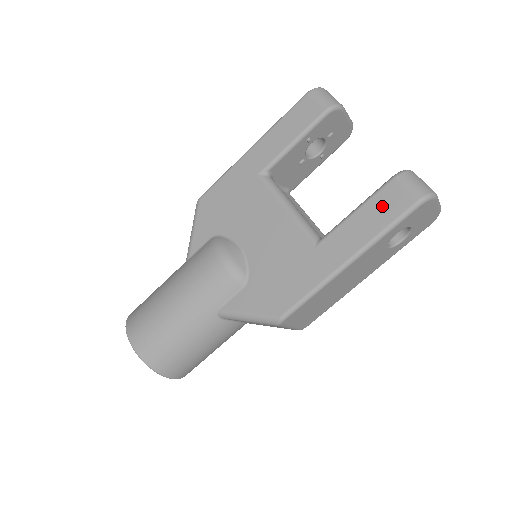
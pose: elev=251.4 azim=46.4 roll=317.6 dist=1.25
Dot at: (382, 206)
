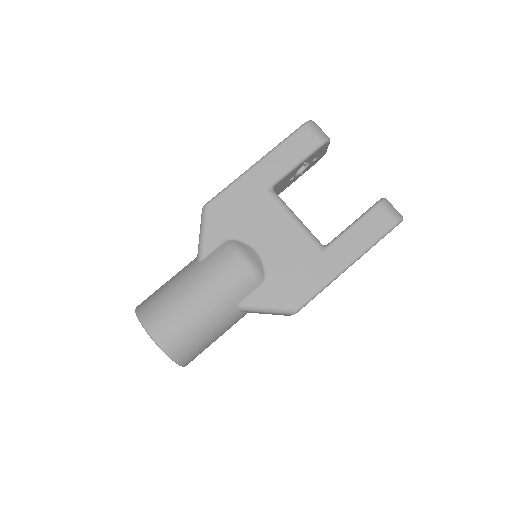
Dot at: (372, 224)
